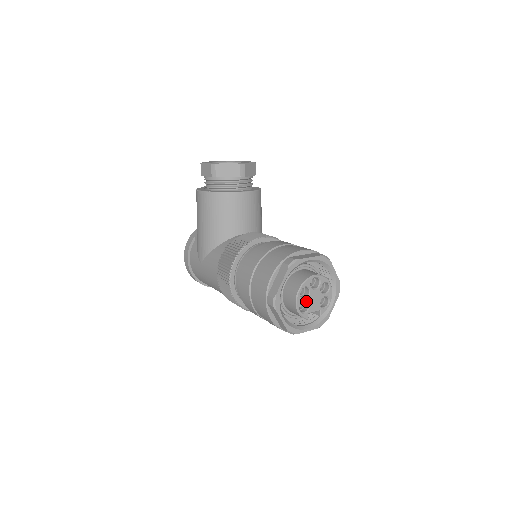
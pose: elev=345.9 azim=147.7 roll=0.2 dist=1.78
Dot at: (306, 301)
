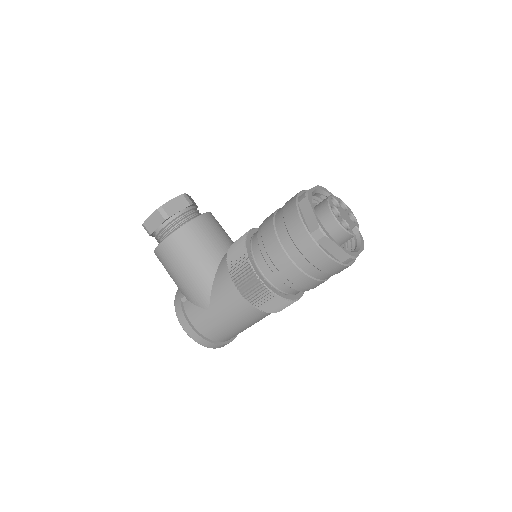
Dot at: (342, 219)
